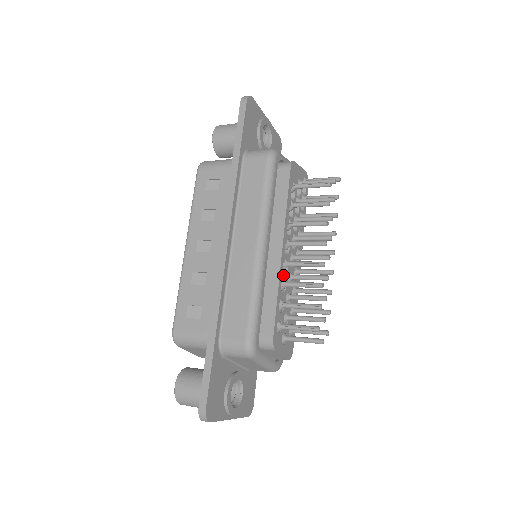
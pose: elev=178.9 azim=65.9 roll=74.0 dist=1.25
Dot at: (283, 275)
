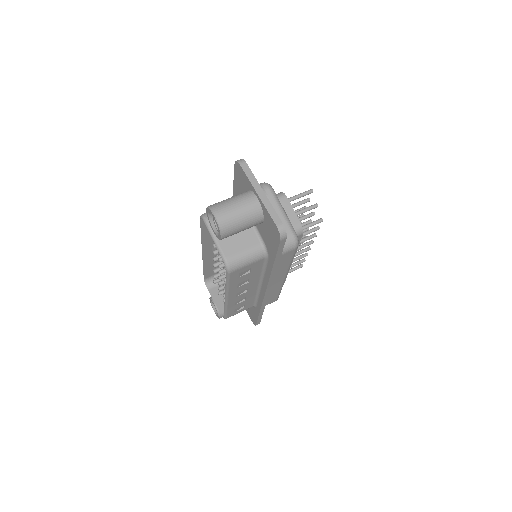
Dot at: occluded
